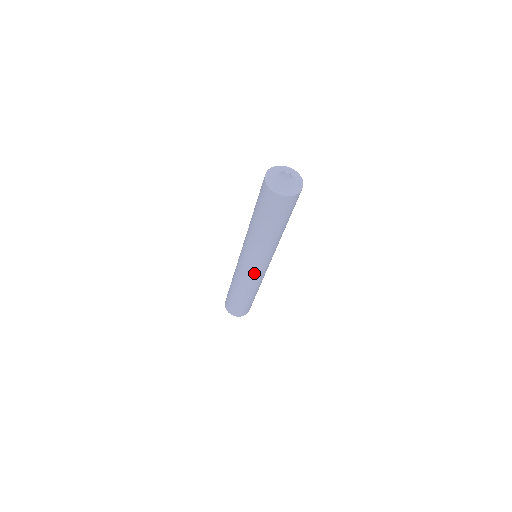
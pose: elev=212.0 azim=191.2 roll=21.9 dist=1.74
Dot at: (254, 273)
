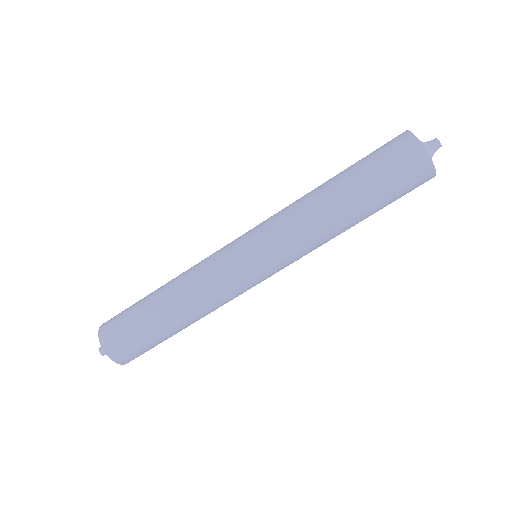
Dot at: (254, 282)
